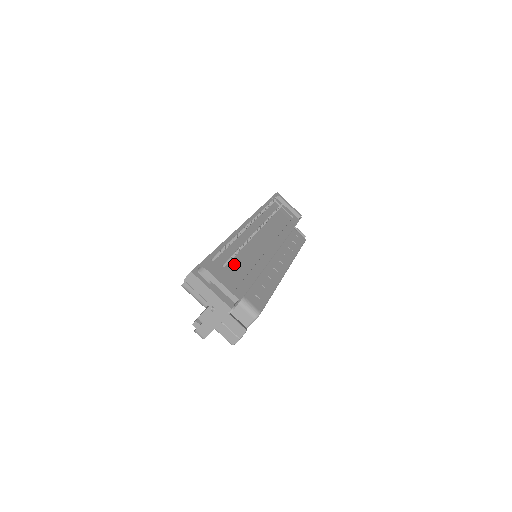
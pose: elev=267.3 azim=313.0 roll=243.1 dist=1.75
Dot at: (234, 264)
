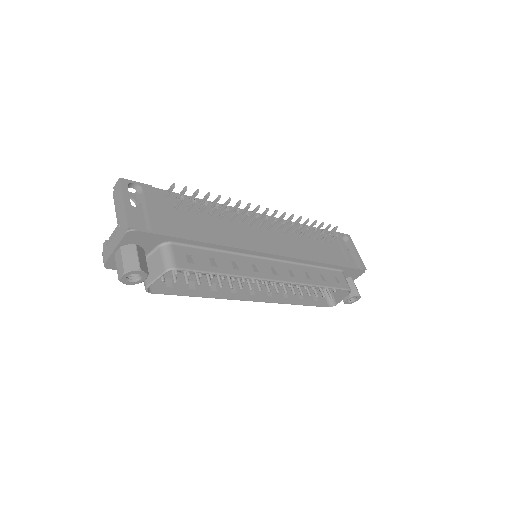
Dot at: (192, 217)
